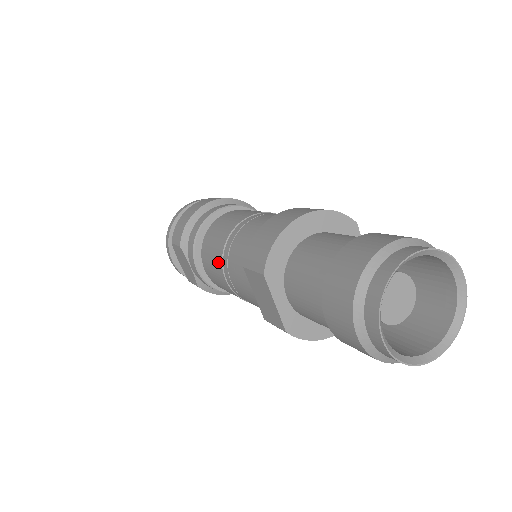
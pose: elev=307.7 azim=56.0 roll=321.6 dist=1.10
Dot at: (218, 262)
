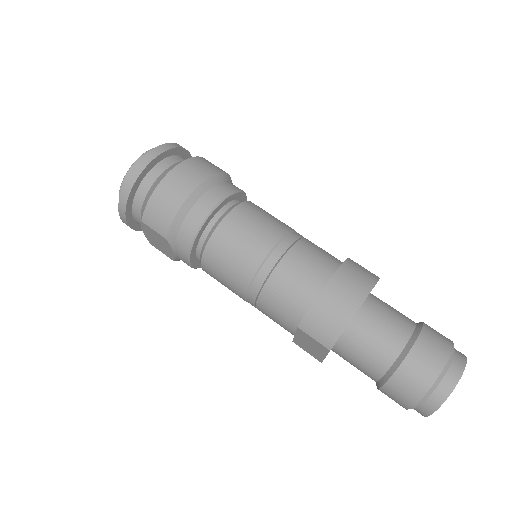
Dot at: (239, 285)
